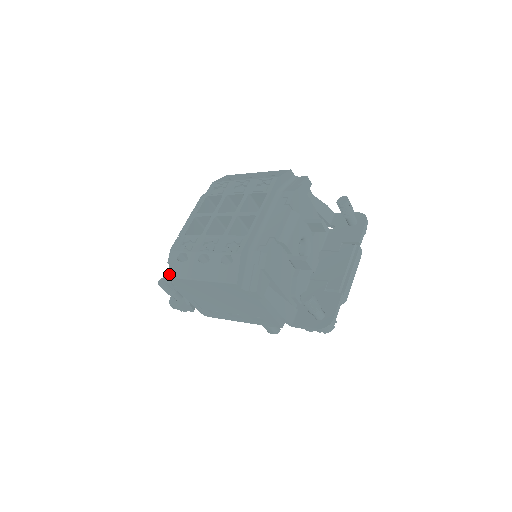
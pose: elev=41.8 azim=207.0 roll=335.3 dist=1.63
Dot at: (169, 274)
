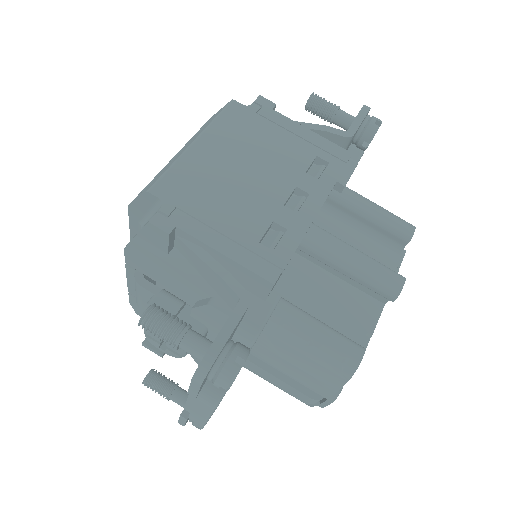
Dot at: occluded
